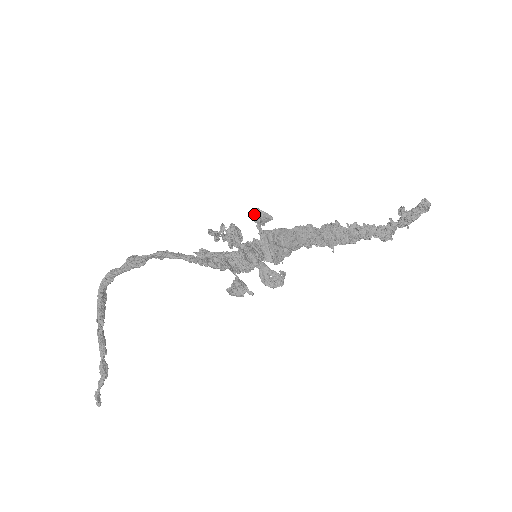
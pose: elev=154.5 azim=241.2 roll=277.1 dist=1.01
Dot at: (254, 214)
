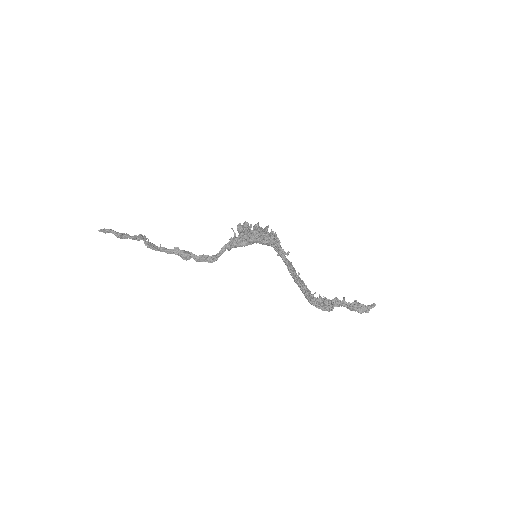
Dot at: occluded
